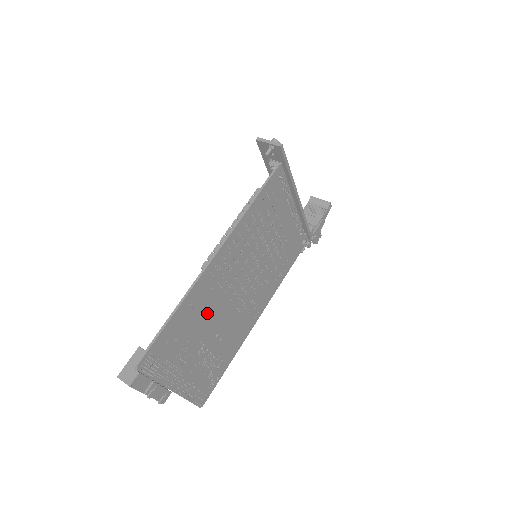
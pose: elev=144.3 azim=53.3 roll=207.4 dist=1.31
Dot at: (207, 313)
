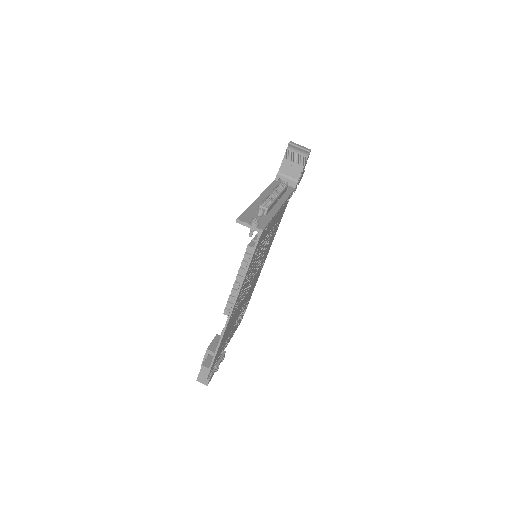
Dot at: (234, 318)
